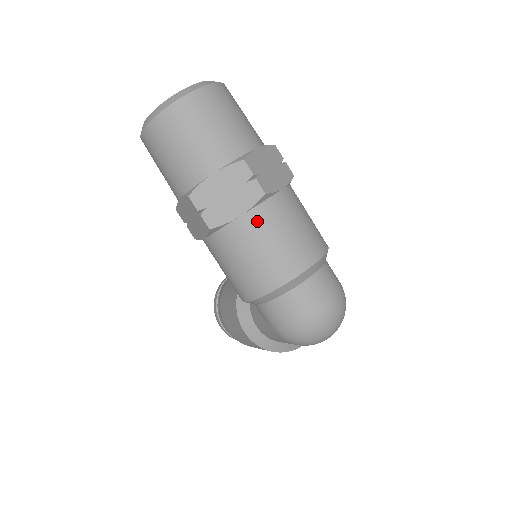
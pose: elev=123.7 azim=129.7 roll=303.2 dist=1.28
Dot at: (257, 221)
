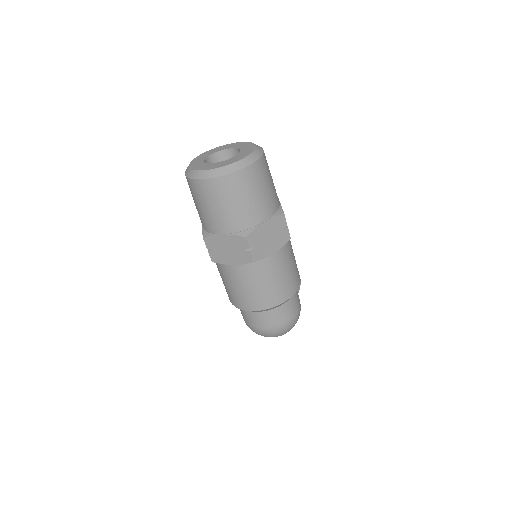
Dot at: (244, 272)
